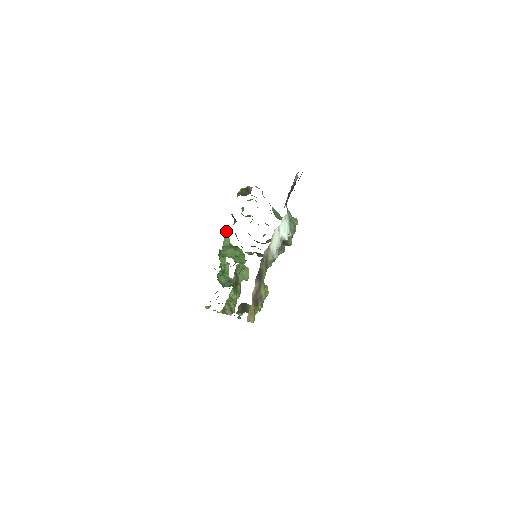
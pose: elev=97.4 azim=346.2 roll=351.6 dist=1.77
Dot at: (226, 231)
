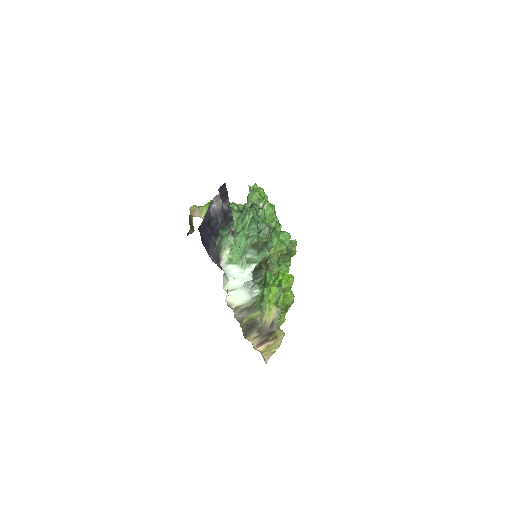
Dot at: occluded
